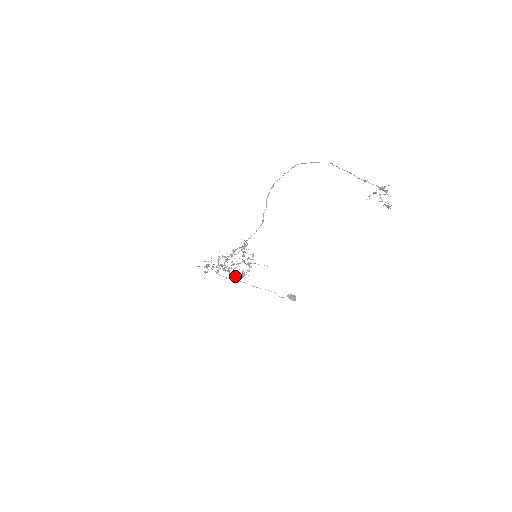
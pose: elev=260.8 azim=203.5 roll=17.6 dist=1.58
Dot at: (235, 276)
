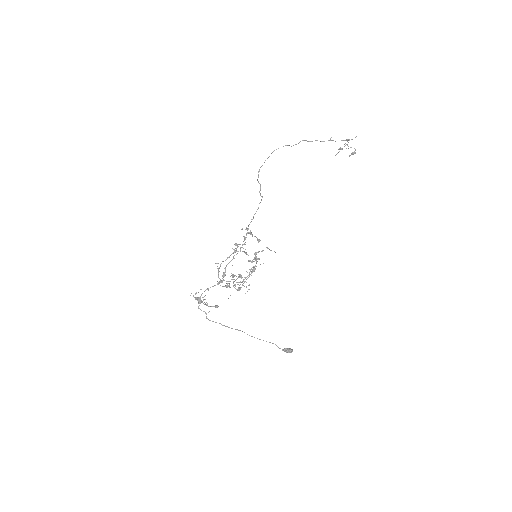
Dot at: (239, 288)
